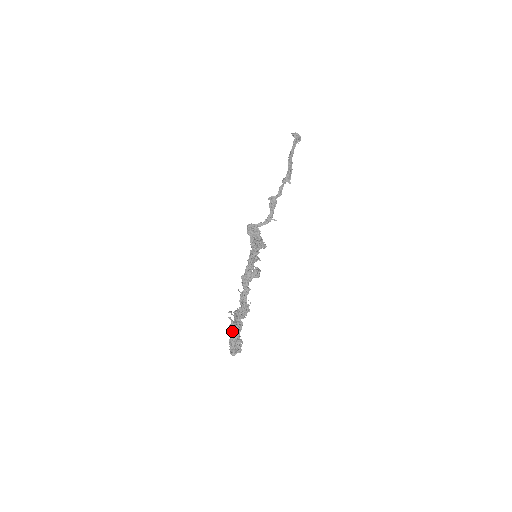
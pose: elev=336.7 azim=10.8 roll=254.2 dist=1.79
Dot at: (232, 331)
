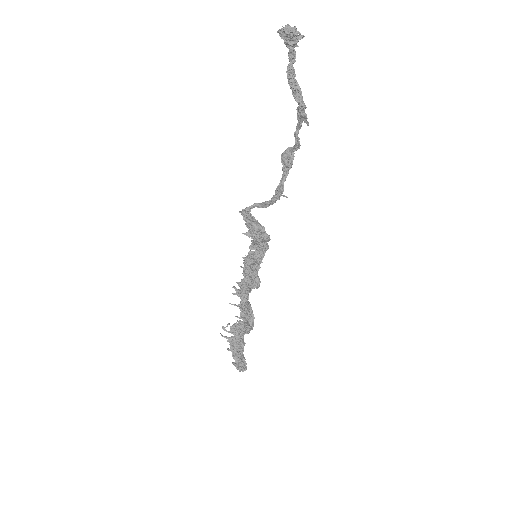
Dot at: (232, 346)
